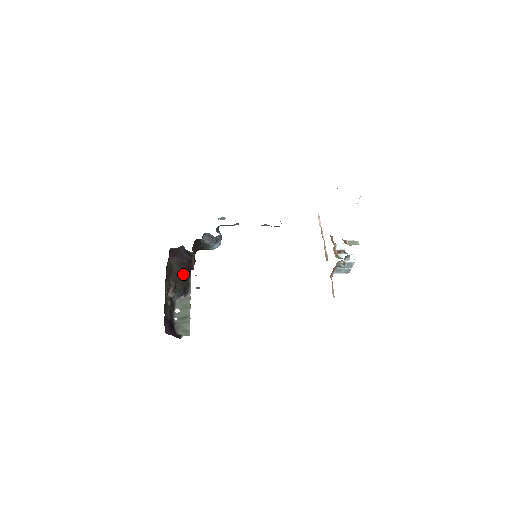
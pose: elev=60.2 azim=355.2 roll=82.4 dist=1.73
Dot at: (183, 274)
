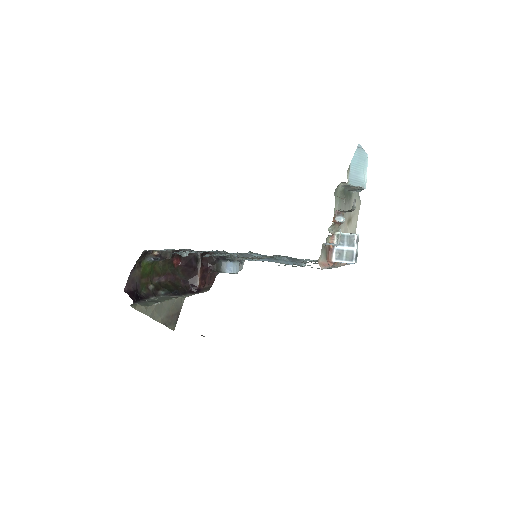
Dot at: (184, 284)
